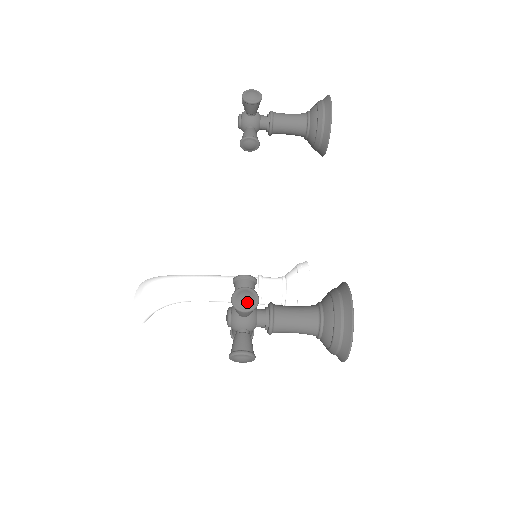
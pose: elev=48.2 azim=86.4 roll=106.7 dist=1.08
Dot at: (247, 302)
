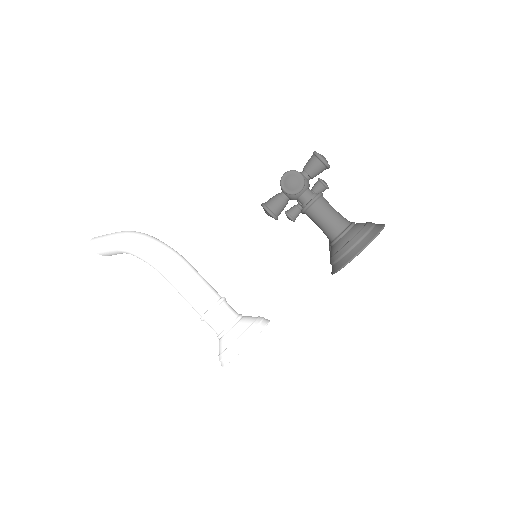
Dot at: (325, 158)
